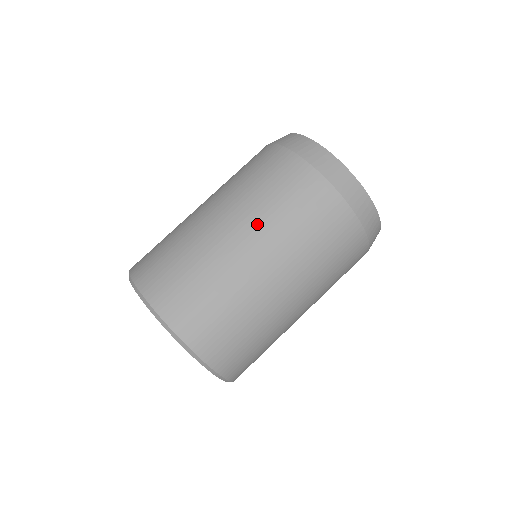
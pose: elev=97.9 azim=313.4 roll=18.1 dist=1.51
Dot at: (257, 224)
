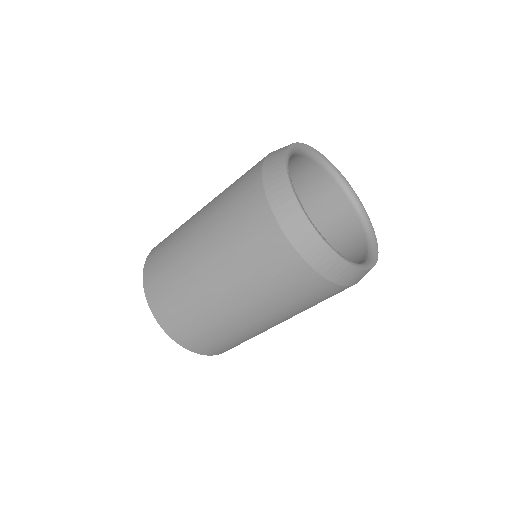
Dot at: (257, 305)
